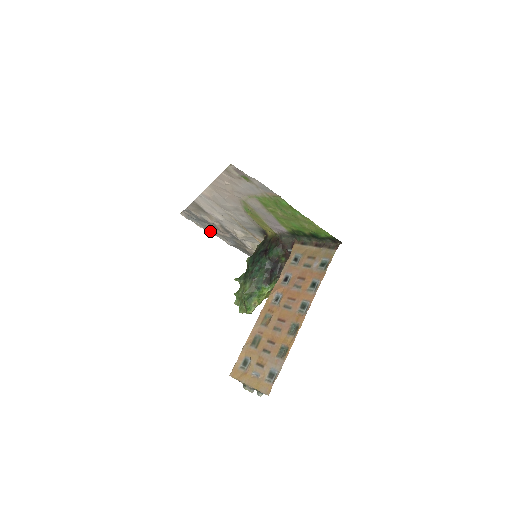
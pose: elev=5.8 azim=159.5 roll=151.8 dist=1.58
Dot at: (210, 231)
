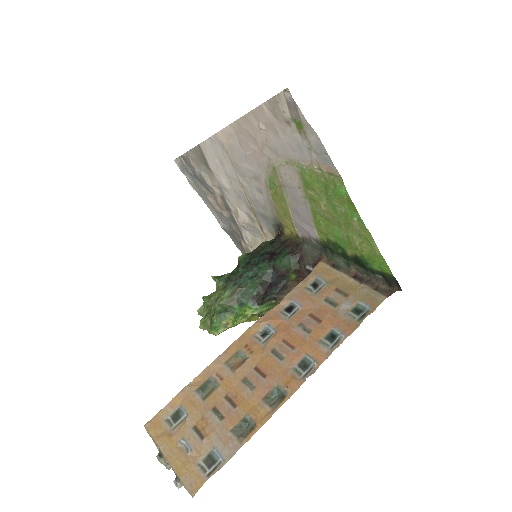
Dot at: (204, 199)
